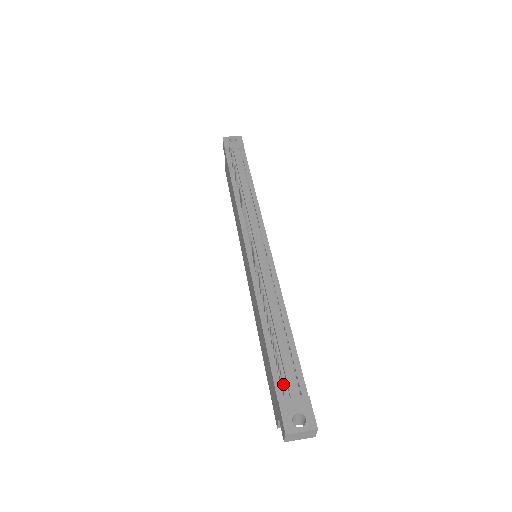
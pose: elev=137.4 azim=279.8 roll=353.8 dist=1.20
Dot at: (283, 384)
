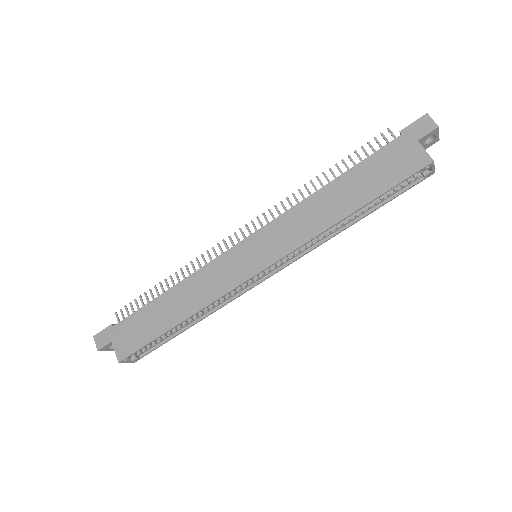
Dot at: (387, 139)
